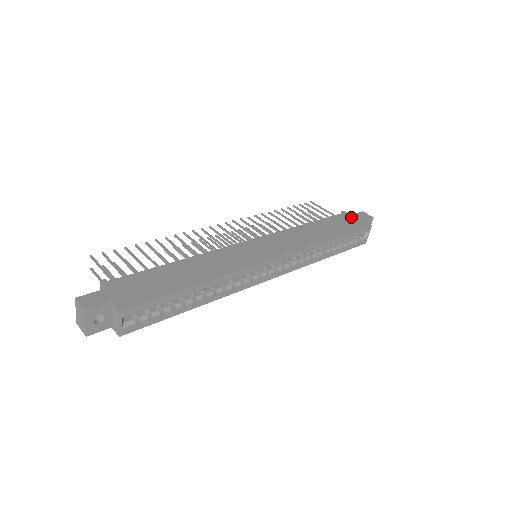
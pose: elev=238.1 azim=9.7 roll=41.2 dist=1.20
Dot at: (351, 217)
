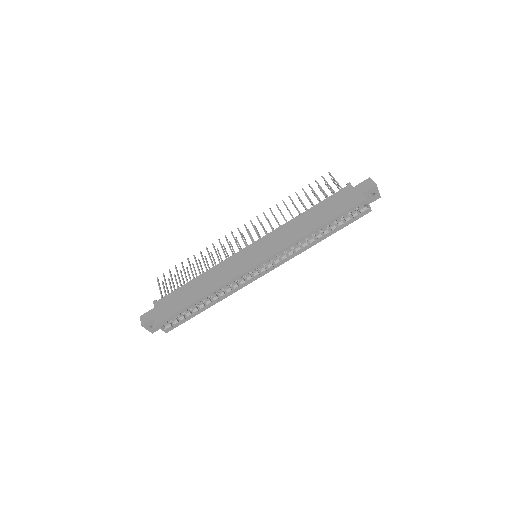
Dot at: (351, 191)
